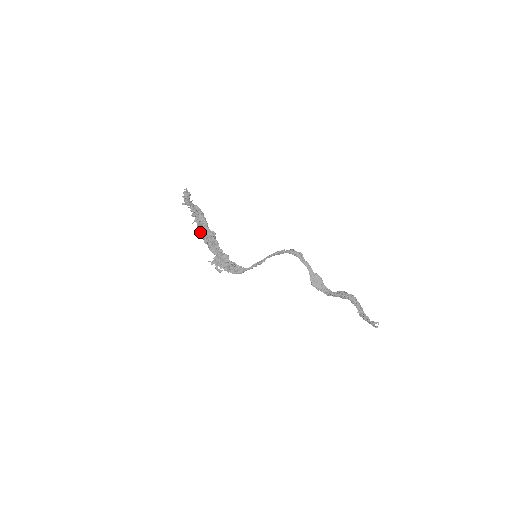
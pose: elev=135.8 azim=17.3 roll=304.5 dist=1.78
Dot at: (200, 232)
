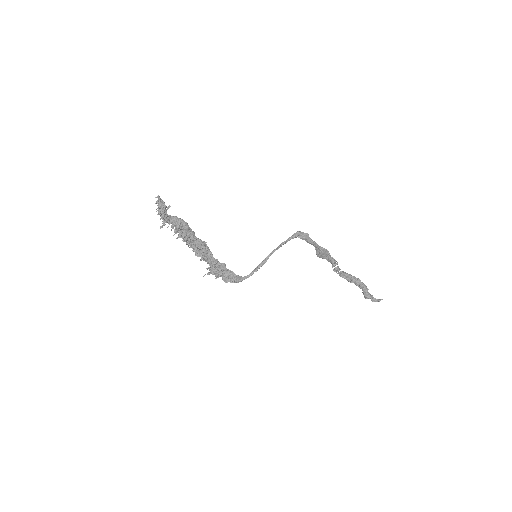
Dot at: (188, 245)
